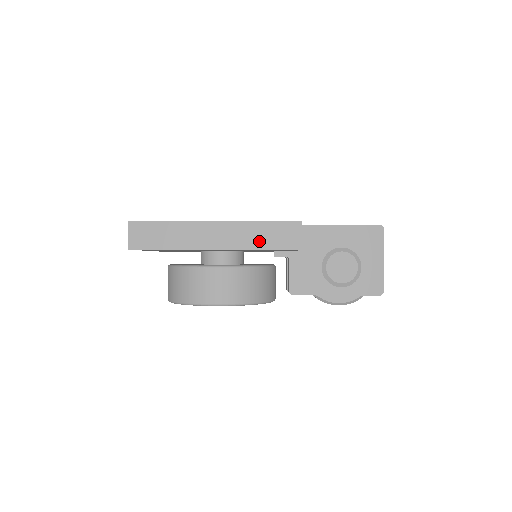
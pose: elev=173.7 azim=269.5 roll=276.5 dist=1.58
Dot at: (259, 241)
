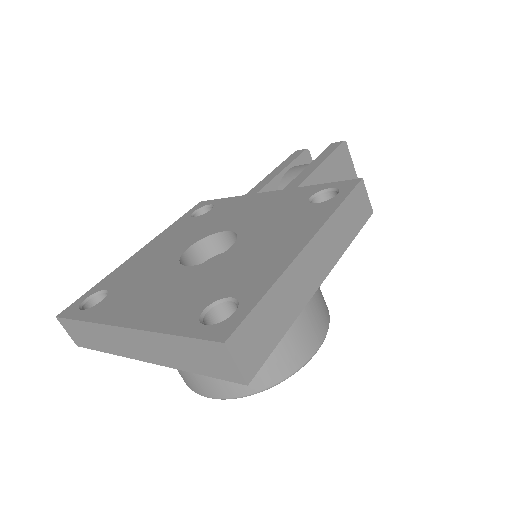
Dot at: (347, 233)
